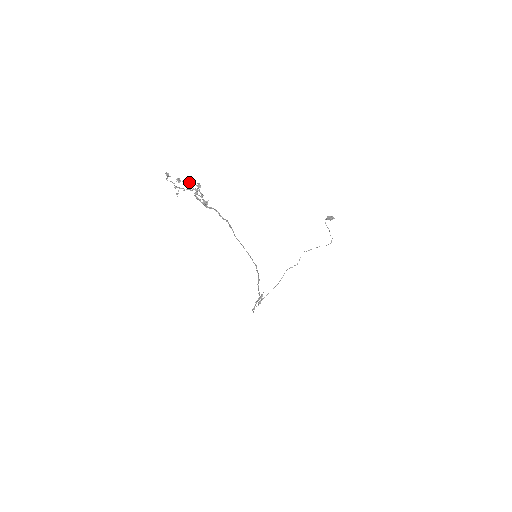
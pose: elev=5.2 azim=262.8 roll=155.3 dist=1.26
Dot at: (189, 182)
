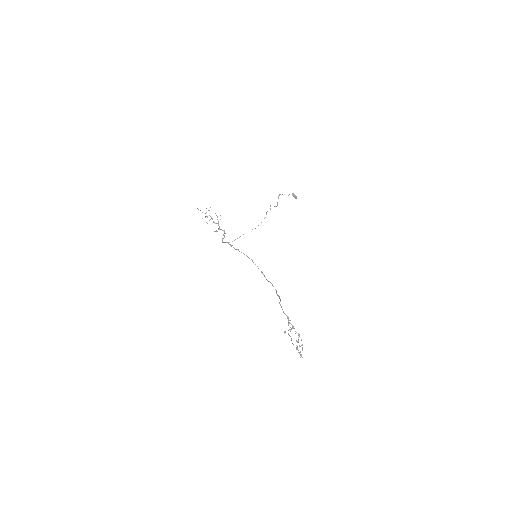
Dot at: (296, 332)
